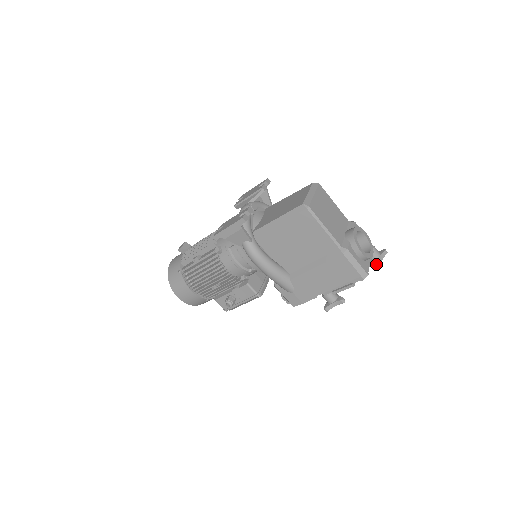
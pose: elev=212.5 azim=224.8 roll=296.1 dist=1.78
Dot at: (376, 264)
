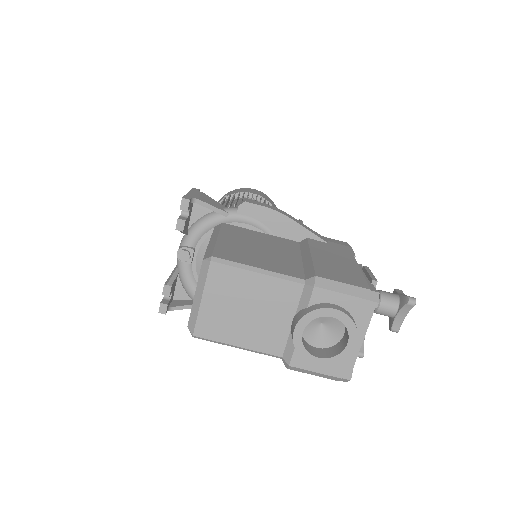
Dot at: (389, 329)
